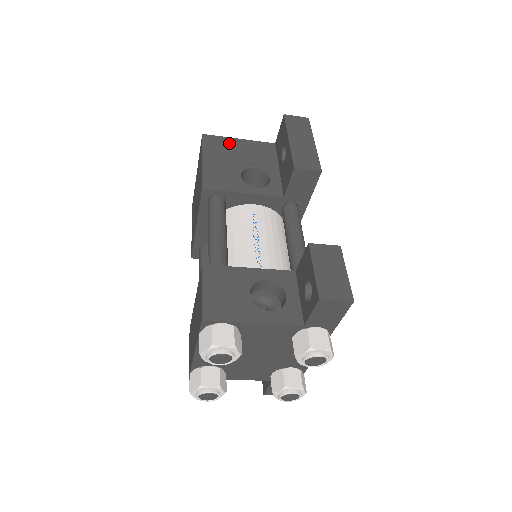
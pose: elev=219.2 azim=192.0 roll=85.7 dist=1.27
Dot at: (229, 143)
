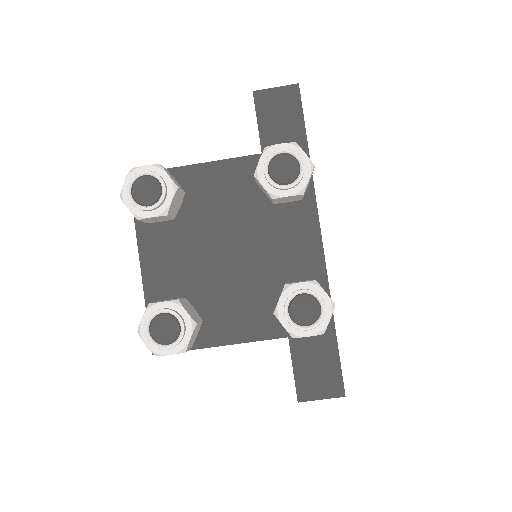
Dot at: occluded
